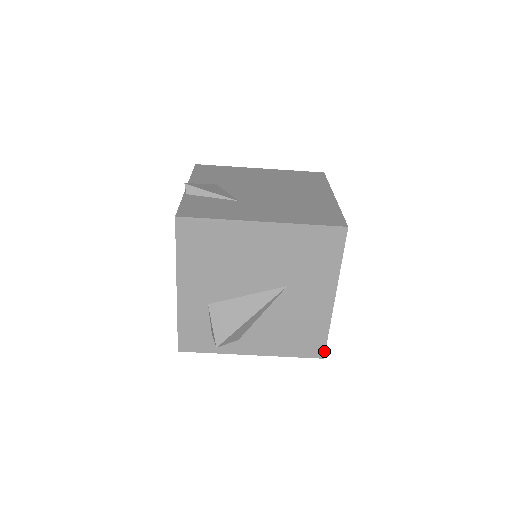
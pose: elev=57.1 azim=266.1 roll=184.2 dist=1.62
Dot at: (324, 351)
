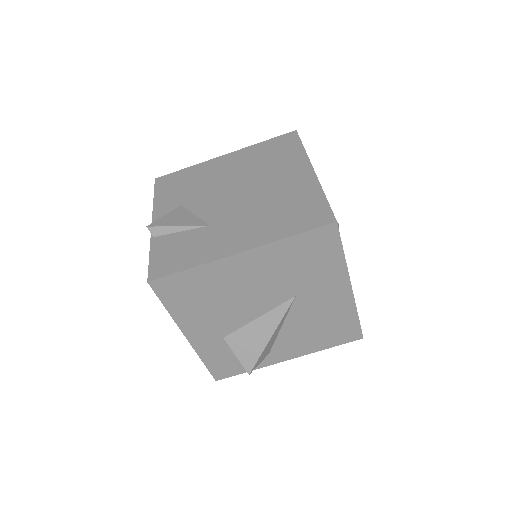
Dot at: (361, 332)
